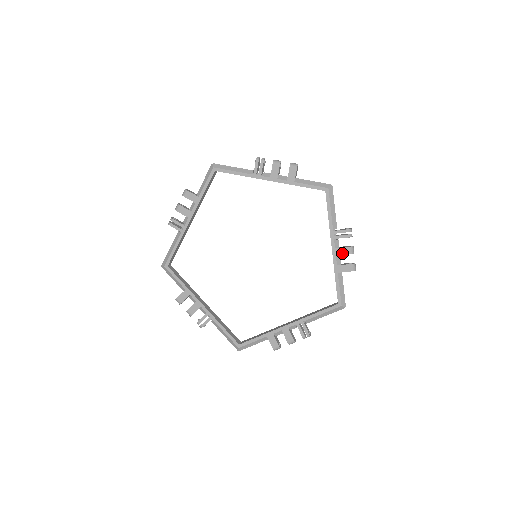
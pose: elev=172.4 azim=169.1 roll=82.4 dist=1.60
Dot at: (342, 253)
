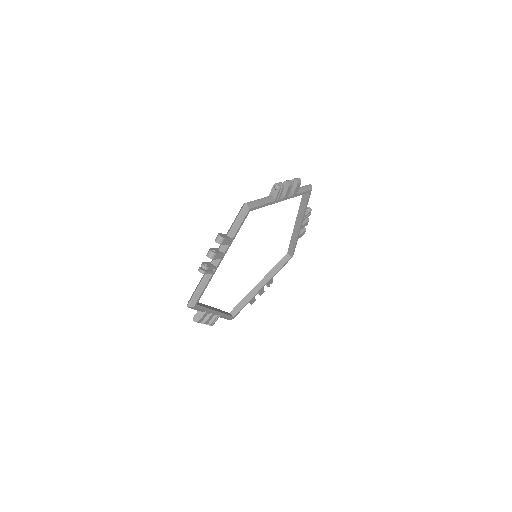
Dot at: occluded
